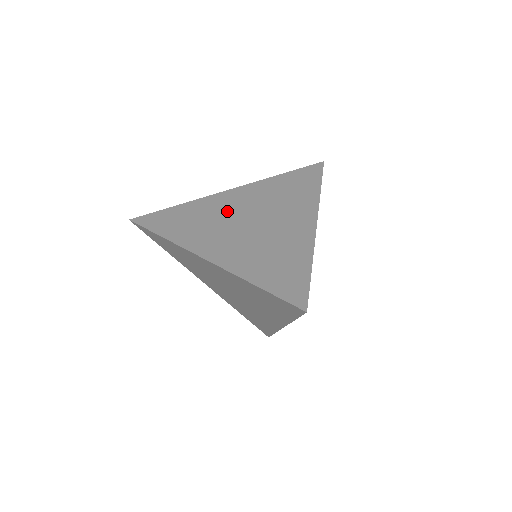
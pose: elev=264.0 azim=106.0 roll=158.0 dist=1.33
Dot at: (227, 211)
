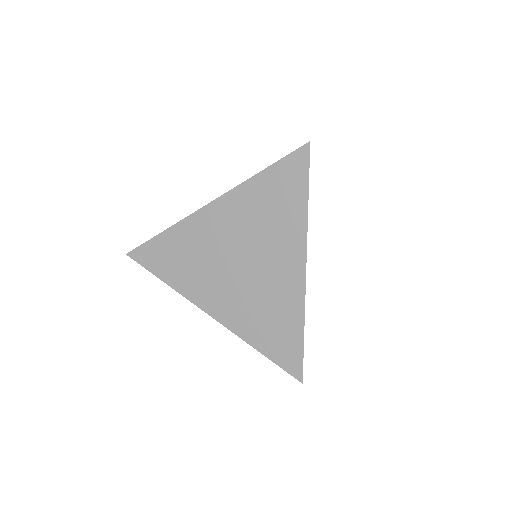
Dot at: (214, 245)
